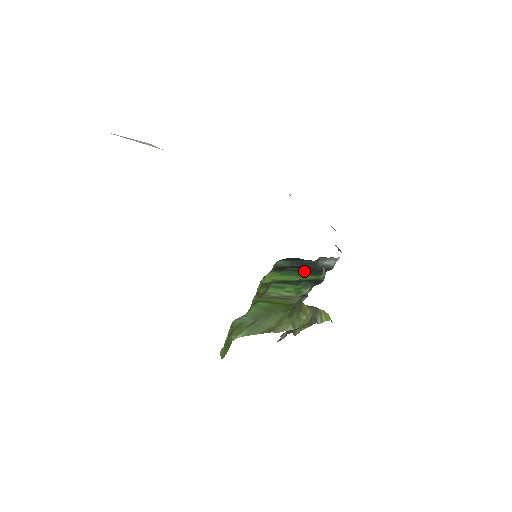
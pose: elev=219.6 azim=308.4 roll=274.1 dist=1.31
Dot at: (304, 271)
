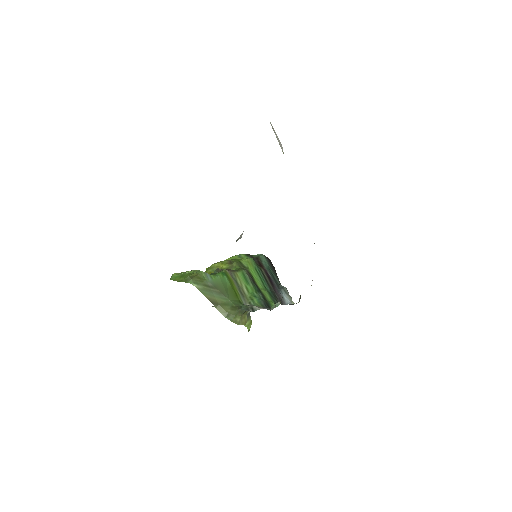
Dot at: (269, 285)
